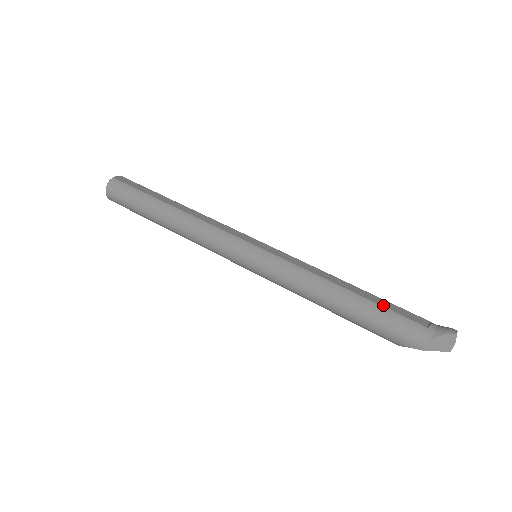
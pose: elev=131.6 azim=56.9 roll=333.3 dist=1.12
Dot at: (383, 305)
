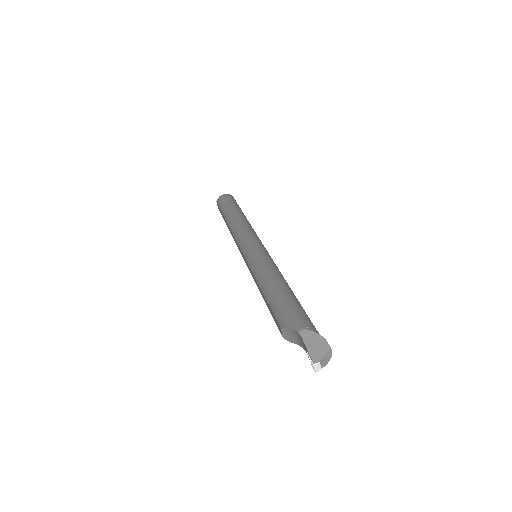
Dot at: (302, 307)
